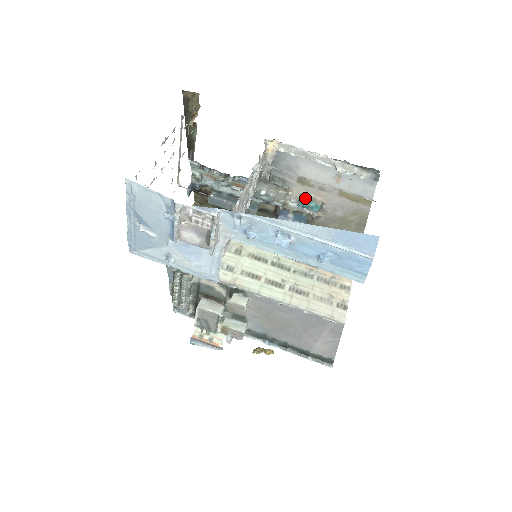
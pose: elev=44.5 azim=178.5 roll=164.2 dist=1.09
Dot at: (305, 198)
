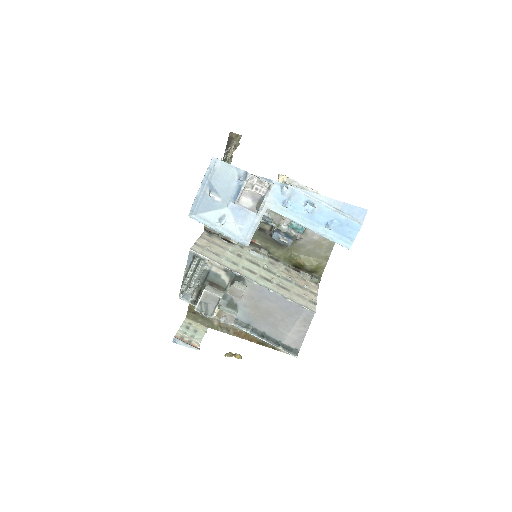
Dot at: occluded
